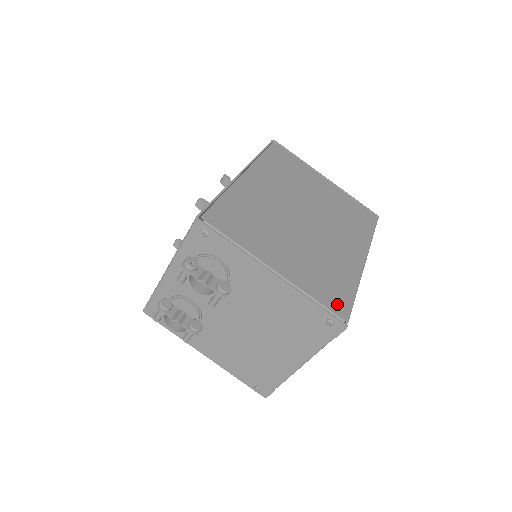
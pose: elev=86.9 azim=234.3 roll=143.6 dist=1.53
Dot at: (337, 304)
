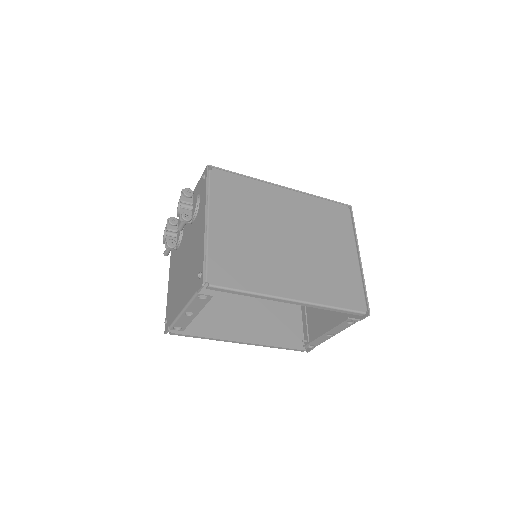
Dot at: (219, 274)
